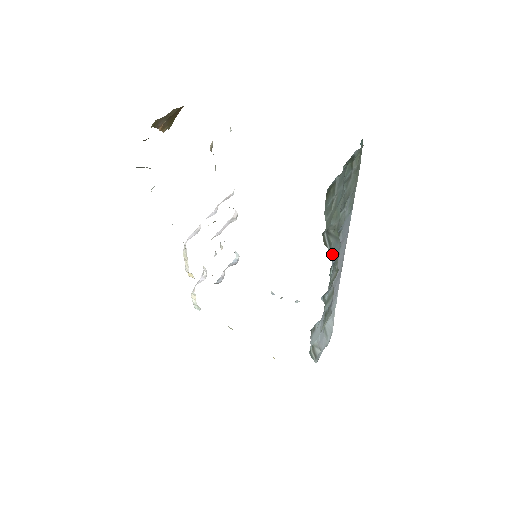
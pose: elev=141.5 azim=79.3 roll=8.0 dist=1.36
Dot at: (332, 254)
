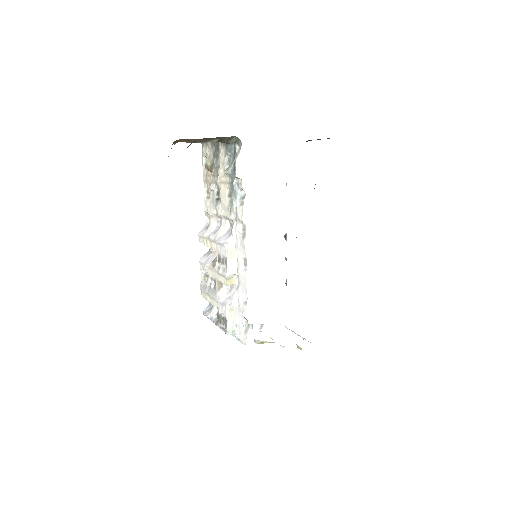
Dot at: occluded
